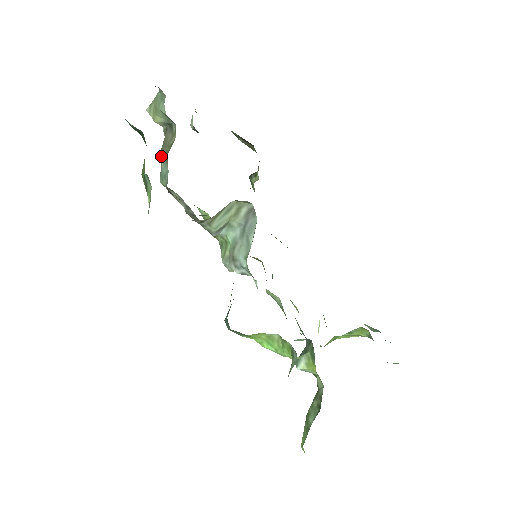
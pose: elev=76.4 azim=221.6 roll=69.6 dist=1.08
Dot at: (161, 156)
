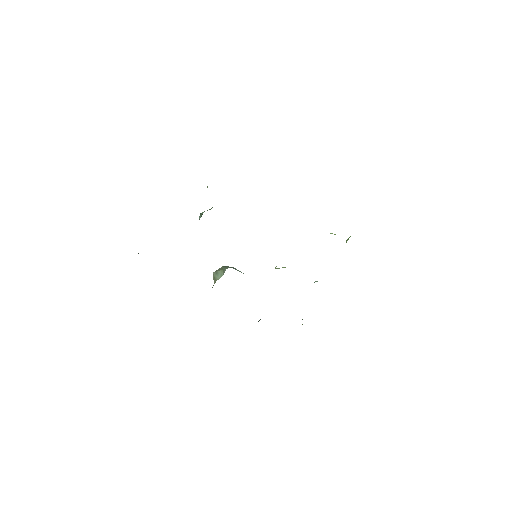
Dot at: occluded
